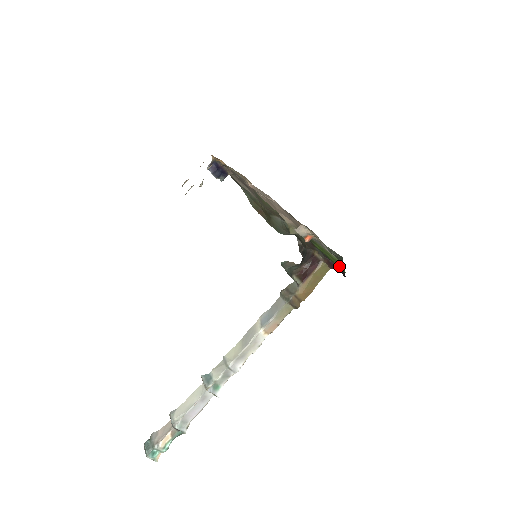
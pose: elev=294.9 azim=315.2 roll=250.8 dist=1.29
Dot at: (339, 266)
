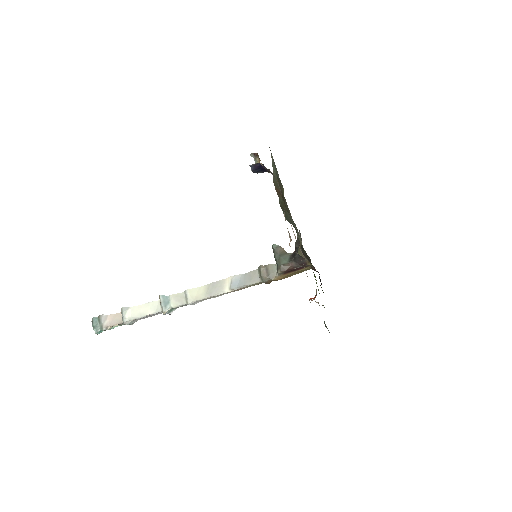
Dot at: occluded
